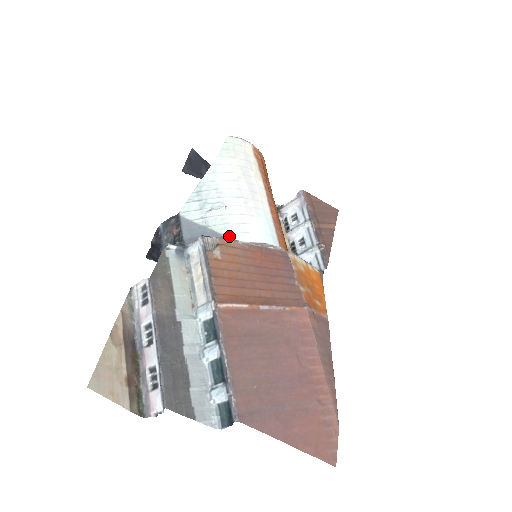
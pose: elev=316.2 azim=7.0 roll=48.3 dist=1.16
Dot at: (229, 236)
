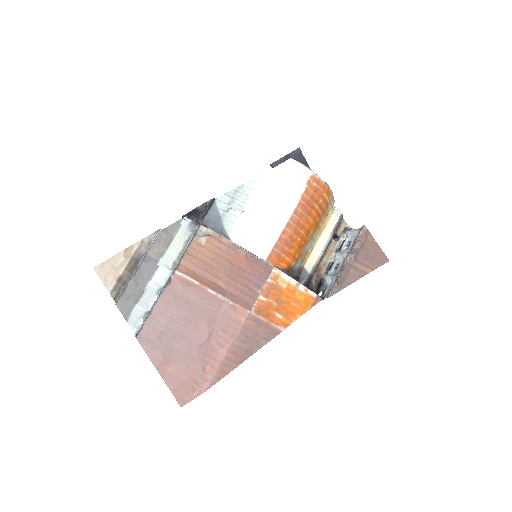
Dot at: (228, 233)
